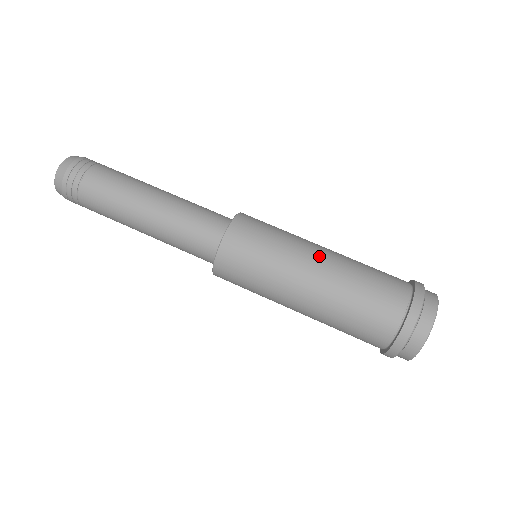
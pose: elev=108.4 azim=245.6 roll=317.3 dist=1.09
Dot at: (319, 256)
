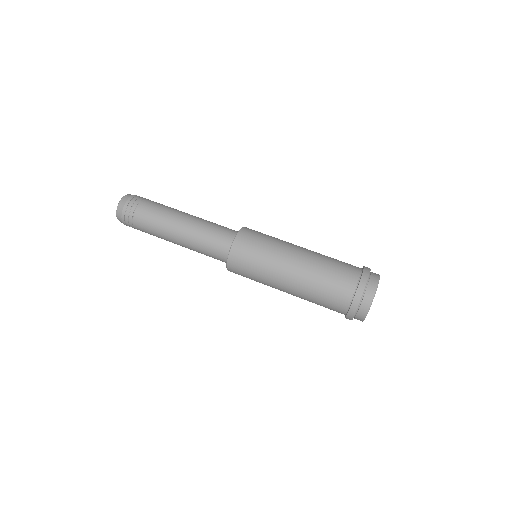
Dot at: (298, 251)
